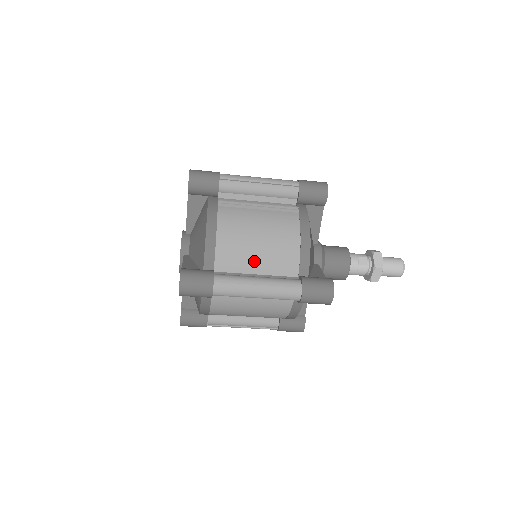
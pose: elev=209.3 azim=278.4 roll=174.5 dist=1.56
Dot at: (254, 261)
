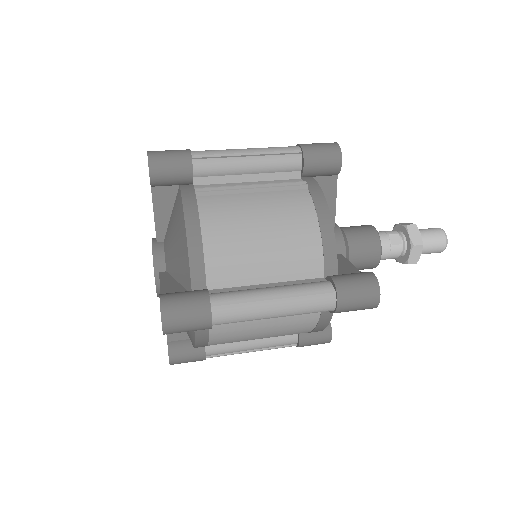
Dot at: (261, 266)
